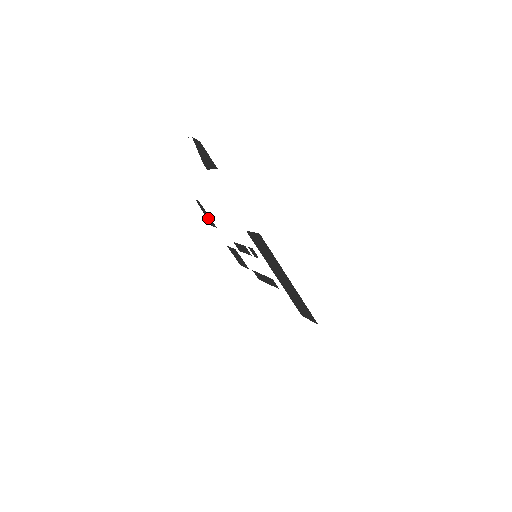
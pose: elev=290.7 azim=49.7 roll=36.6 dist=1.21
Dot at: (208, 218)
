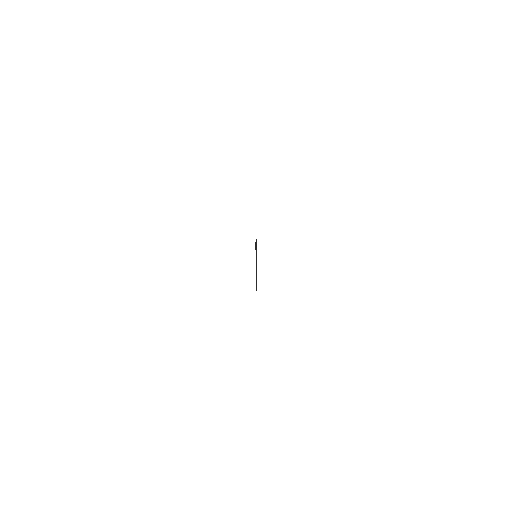
Dot at: occluded
